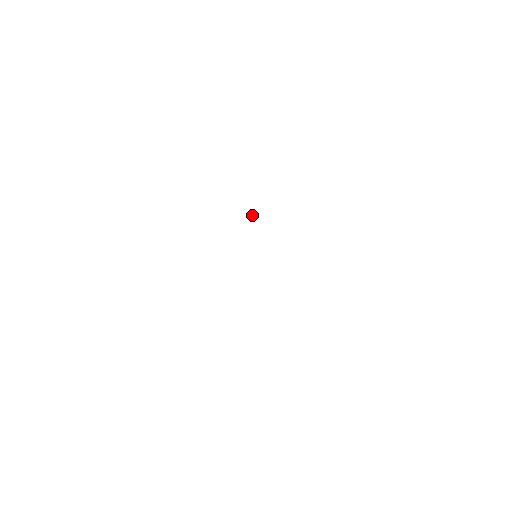
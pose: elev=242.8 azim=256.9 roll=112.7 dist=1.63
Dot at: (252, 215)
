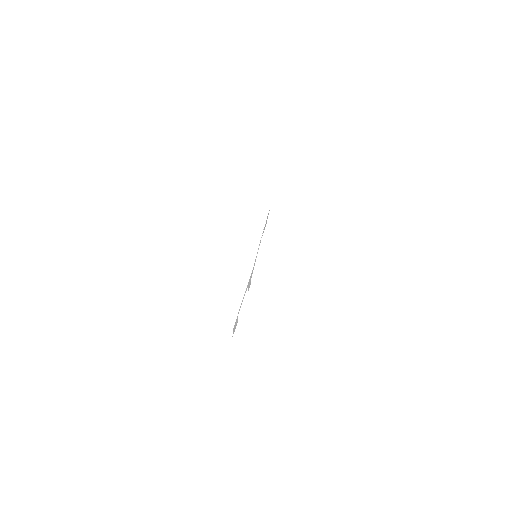
Dot at: (262, 233)
